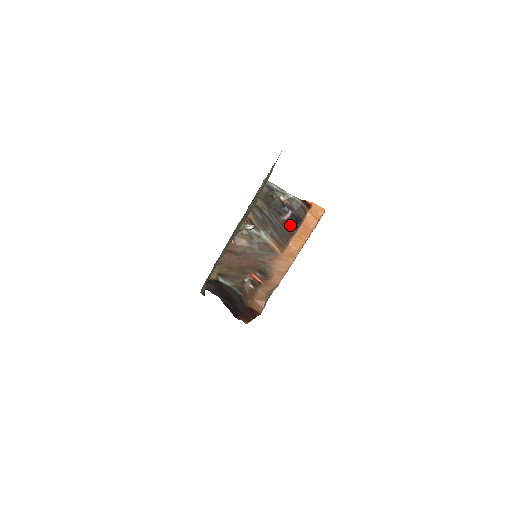
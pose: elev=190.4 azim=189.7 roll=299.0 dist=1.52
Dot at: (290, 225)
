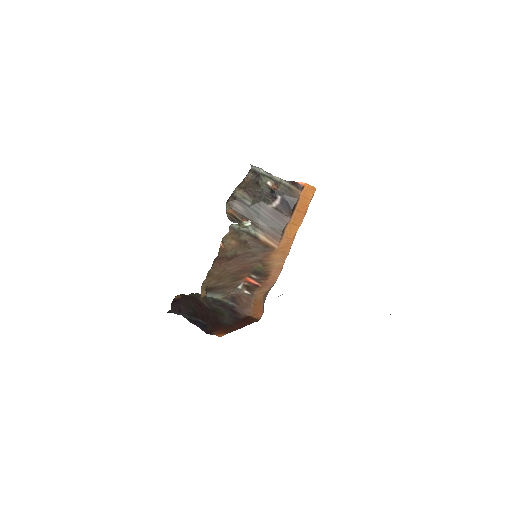
Dot at: (281, 212)
